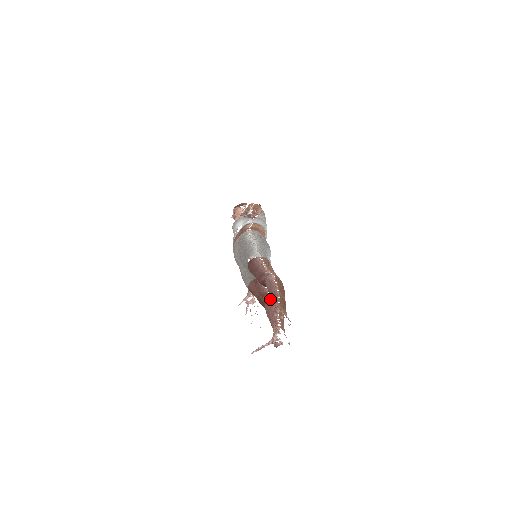
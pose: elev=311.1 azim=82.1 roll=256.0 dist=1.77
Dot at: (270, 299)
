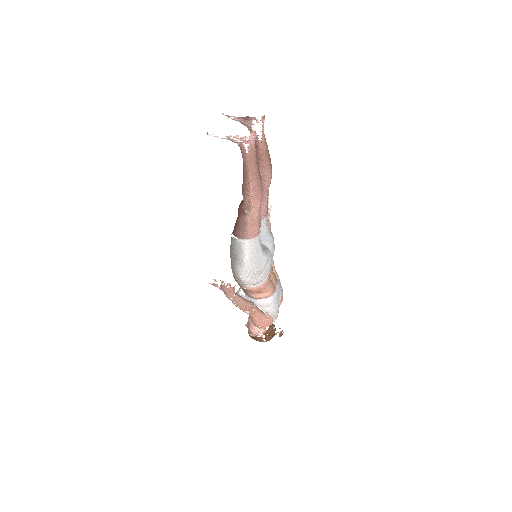
Dot at: occluded
